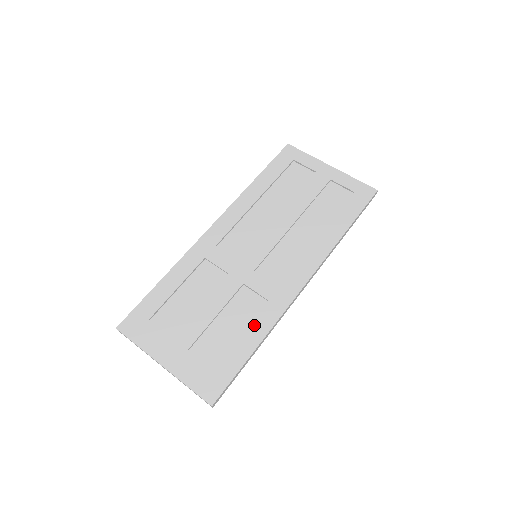
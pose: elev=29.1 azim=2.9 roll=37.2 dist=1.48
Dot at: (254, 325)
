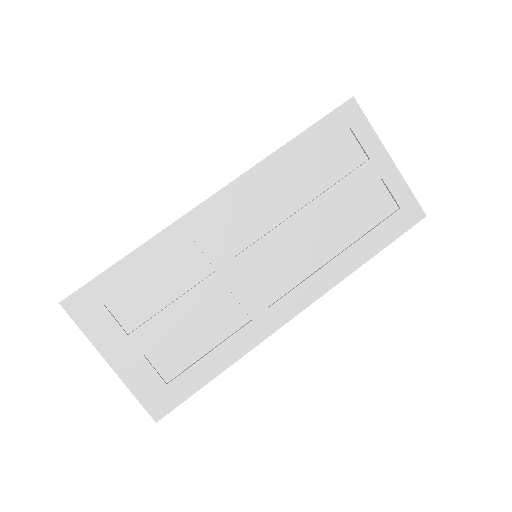
Dot at: (227, 346)
